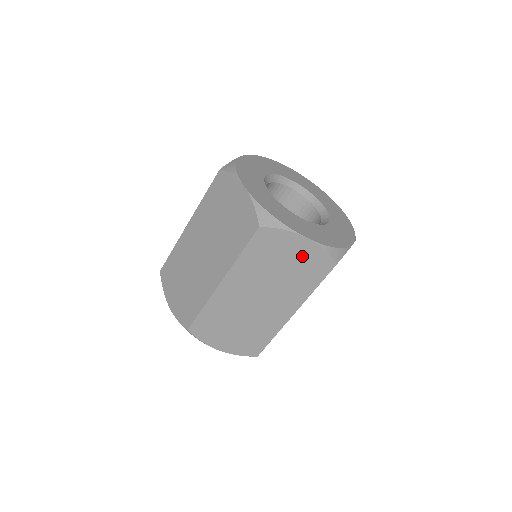
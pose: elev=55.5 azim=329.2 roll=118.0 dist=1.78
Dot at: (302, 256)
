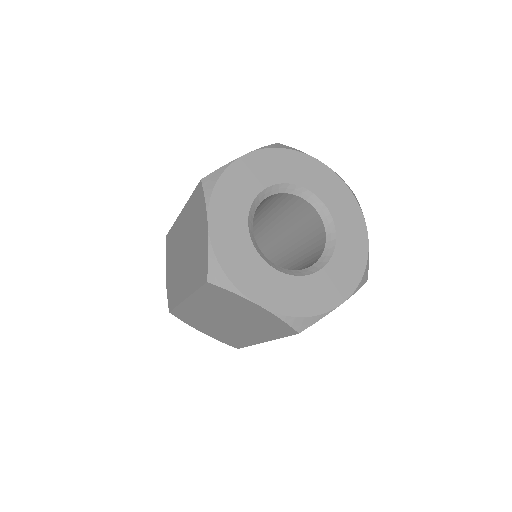
Dot at: (260, 315)
